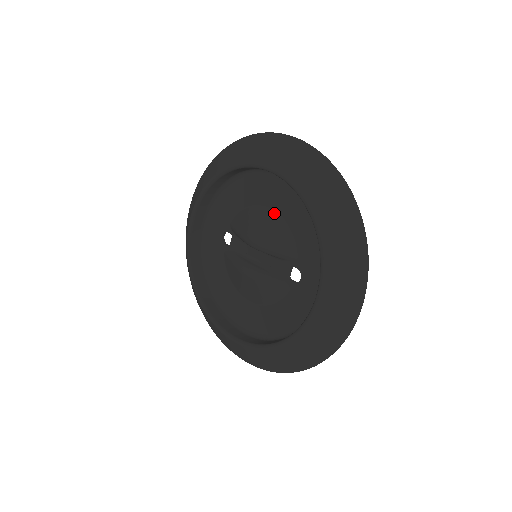
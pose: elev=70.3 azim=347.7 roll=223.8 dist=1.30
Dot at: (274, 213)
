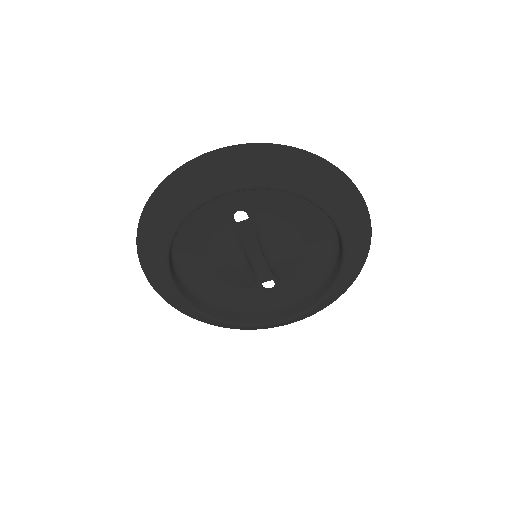
Dot at: (303, 247)
